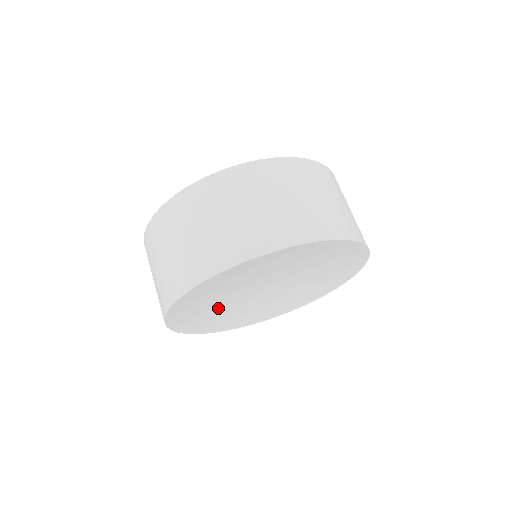
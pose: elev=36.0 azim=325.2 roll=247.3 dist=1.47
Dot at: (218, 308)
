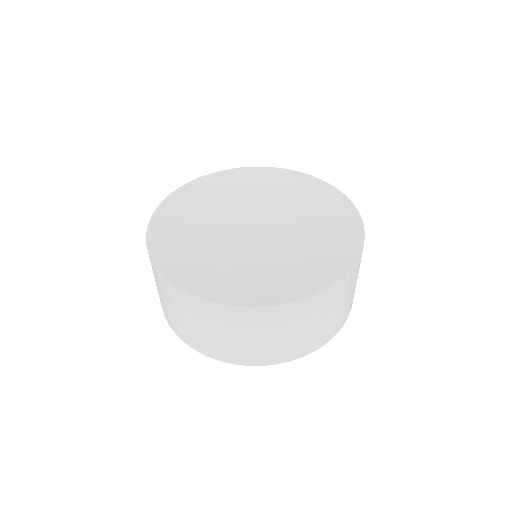
Dot at: occluded
